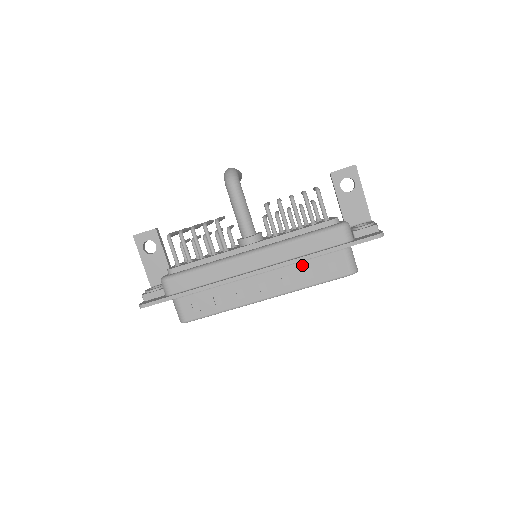
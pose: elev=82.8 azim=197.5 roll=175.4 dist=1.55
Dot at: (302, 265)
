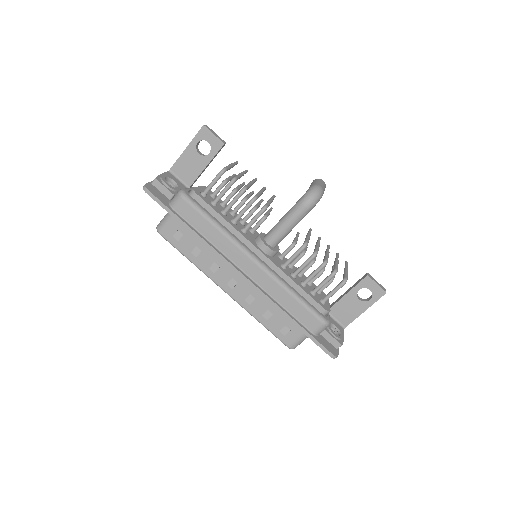
Dot at: (271, 306)
